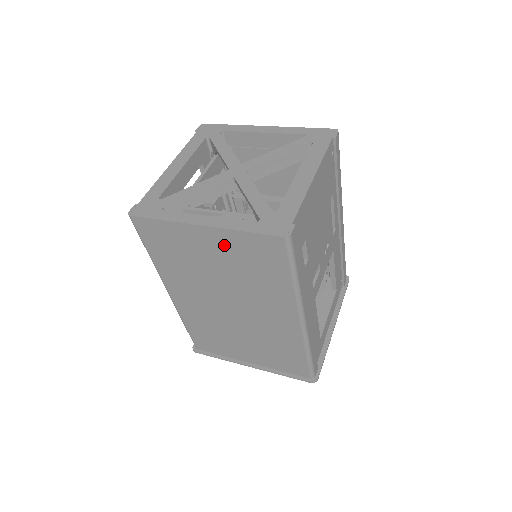
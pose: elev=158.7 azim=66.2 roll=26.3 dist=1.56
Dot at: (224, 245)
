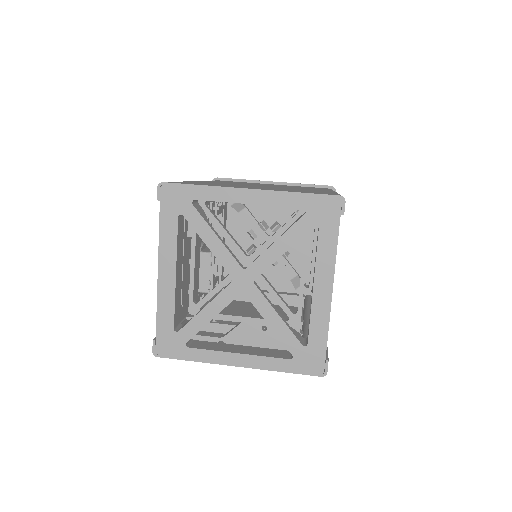
Dot at: occluded
